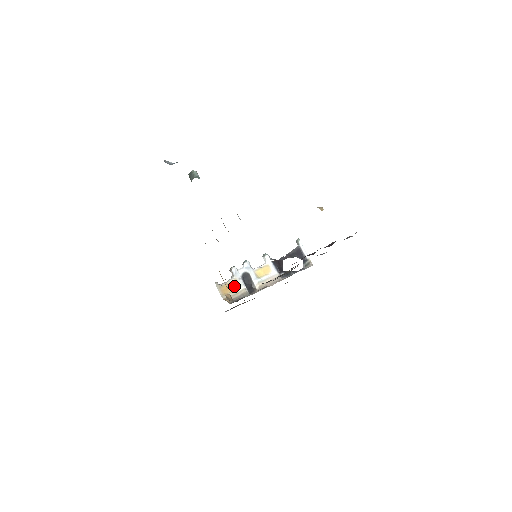
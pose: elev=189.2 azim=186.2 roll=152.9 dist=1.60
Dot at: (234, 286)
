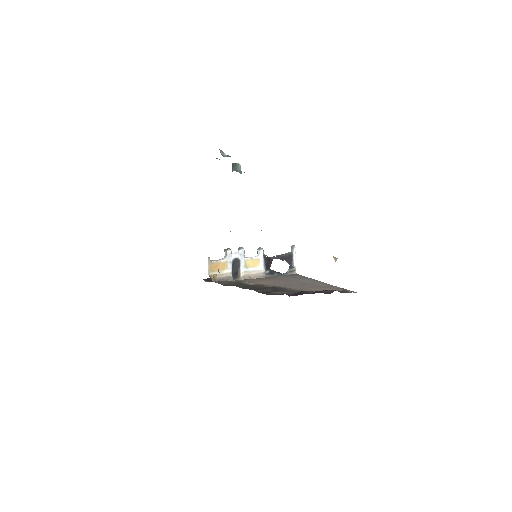
Dot at: (223, 267)
